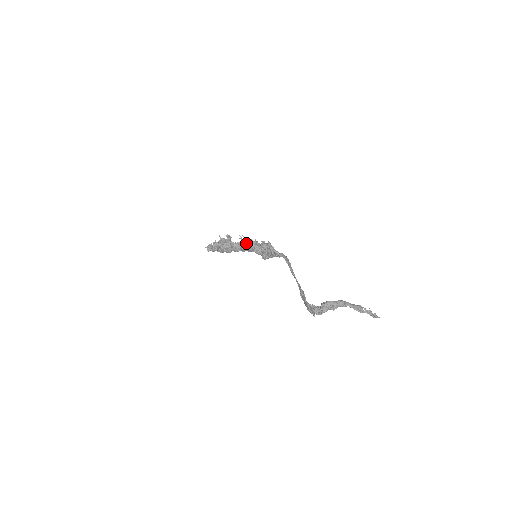
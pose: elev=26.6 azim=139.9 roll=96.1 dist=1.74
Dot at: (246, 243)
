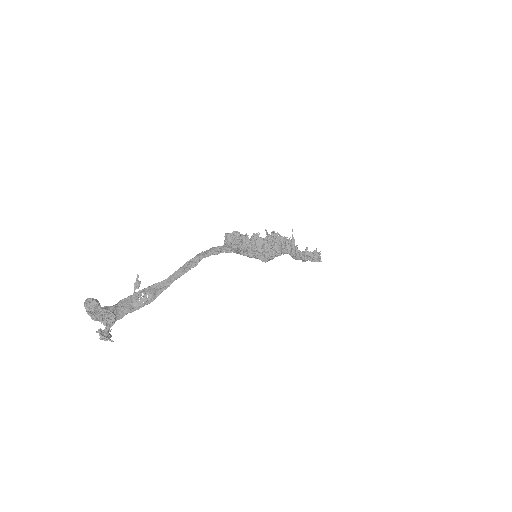
Dot at: occluded
